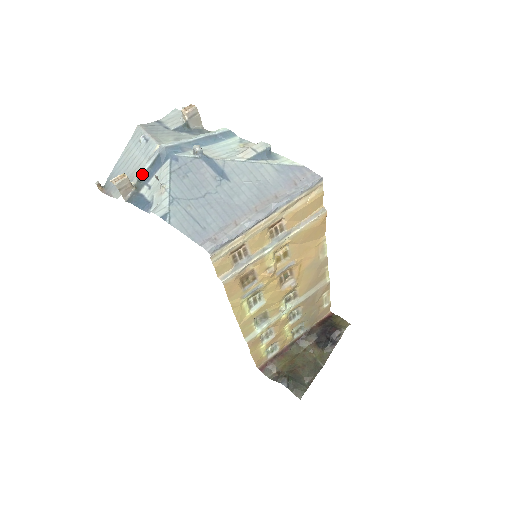
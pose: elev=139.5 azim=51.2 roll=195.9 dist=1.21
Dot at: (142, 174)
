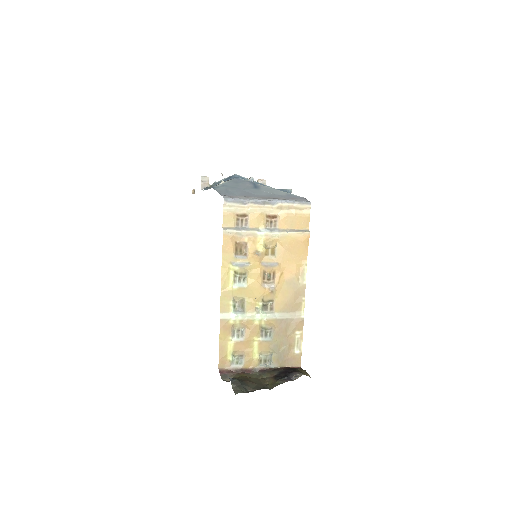
Dot at: (217, 182)
